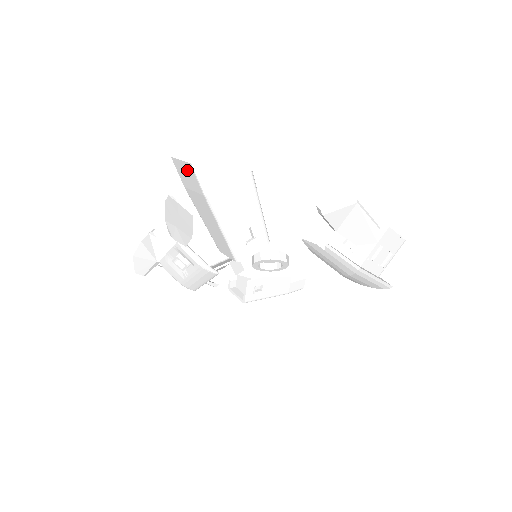
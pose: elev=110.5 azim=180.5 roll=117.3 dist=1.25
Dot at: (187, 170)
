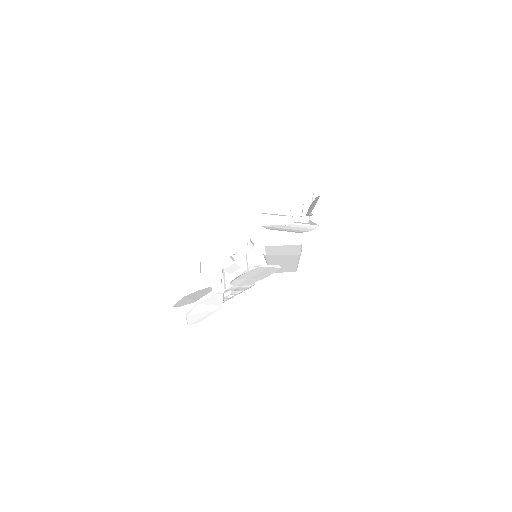
Dot at: (288, 248)
